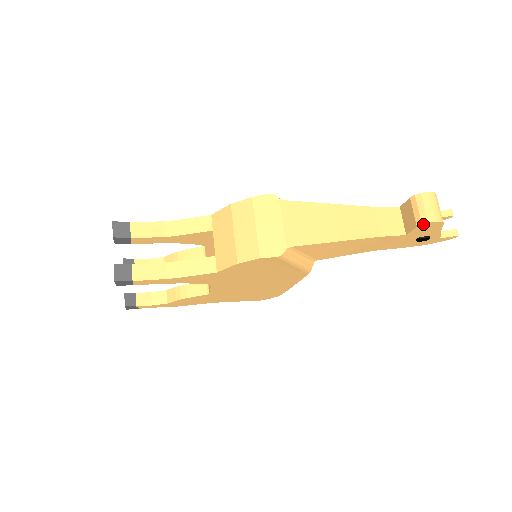
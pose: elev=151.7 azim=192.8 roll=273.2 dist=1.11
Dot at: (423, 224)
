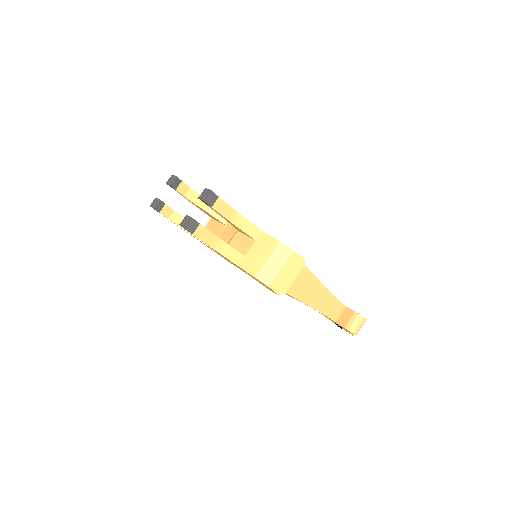
Dot at: (348, 330)
